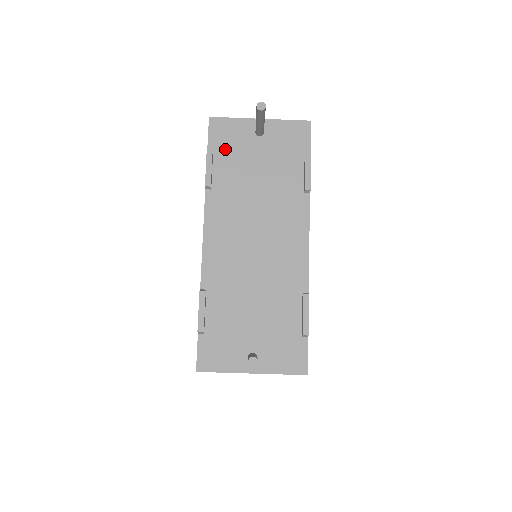
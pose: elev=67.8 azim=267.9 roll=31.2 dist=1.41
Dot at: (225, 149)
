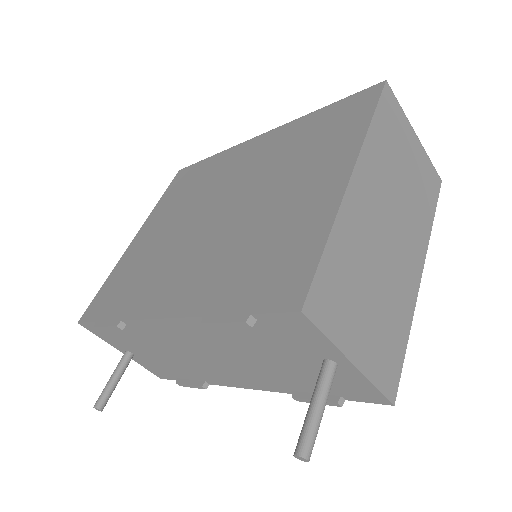
Dot at: (271, 332)
